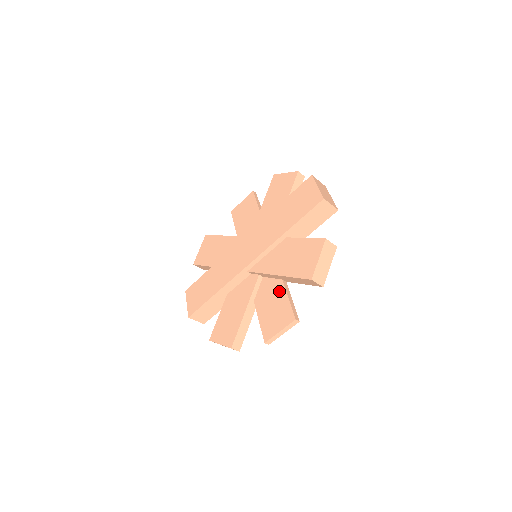
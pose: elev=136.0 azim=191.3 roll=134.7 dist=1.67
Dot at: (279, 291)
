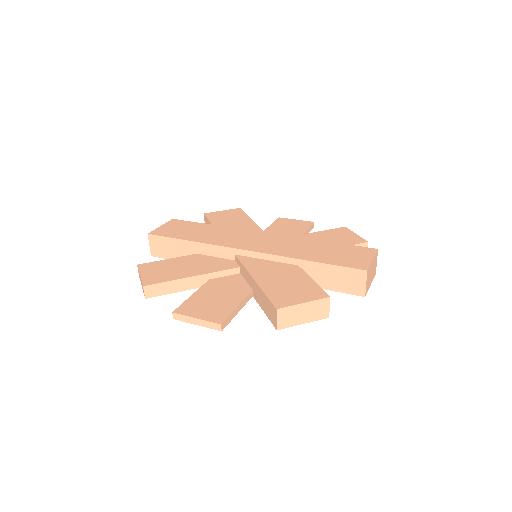
Dot at: (238, 294)
